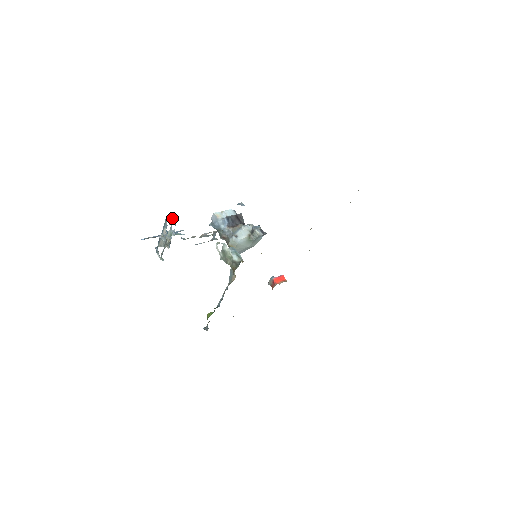
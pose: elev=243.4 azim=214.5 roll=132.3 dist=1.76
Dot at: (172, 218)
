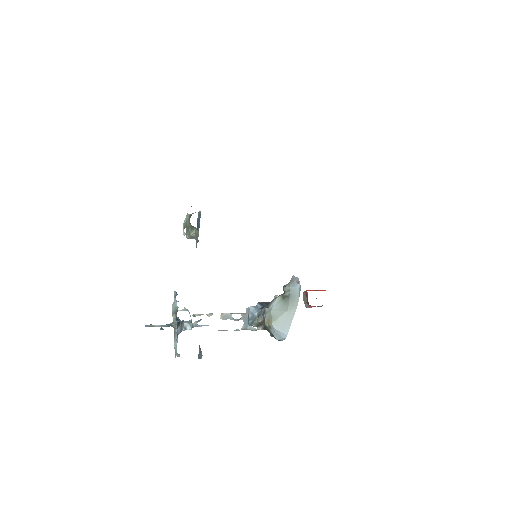
Dot at: (175, 291)
